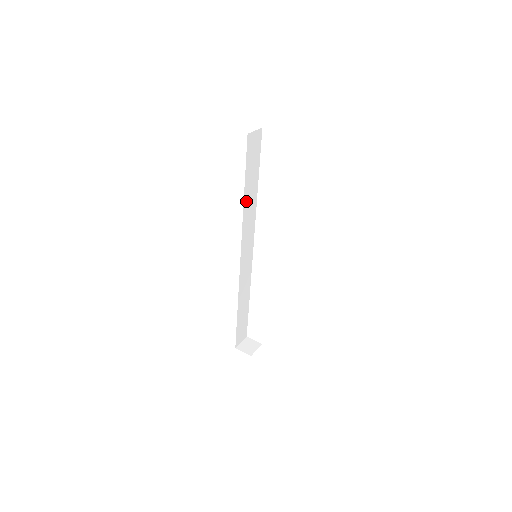
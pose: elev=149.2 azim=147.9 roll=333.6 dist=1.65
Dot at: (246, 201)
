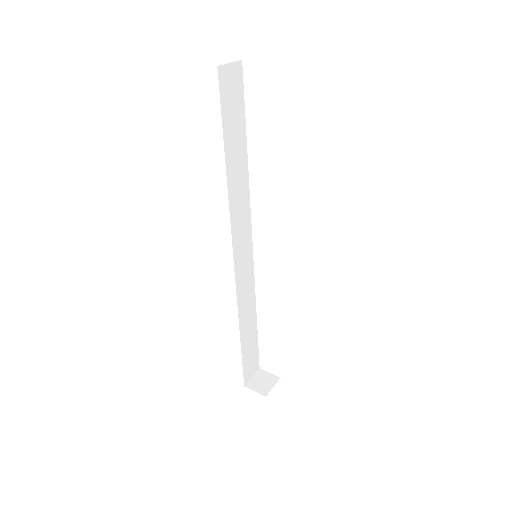
Dot at: (231, 175)
